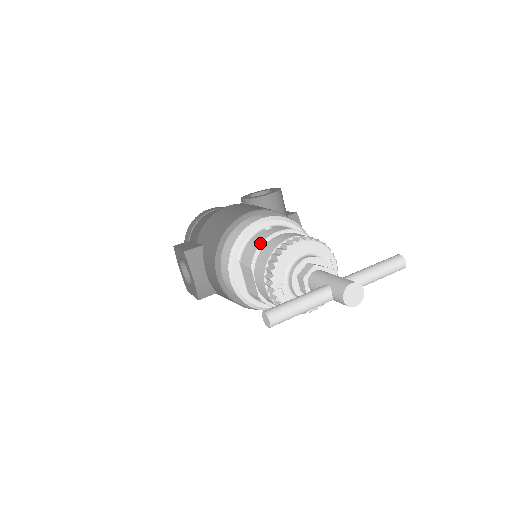
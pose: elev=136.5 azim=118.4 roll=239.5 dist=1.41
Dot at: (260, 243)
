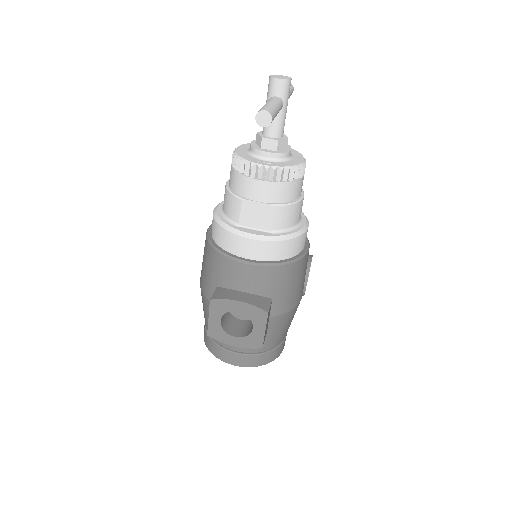
Dot at: (226, 191)
